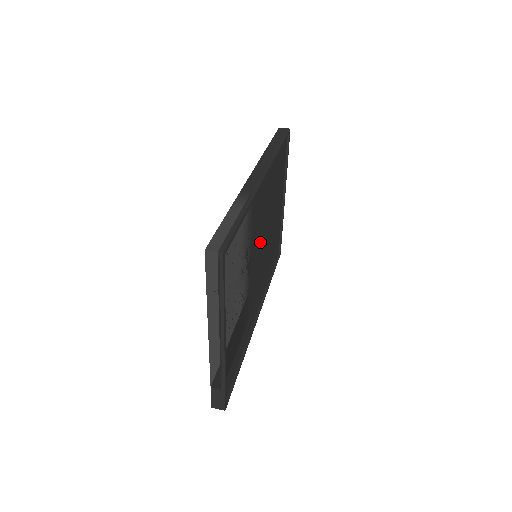
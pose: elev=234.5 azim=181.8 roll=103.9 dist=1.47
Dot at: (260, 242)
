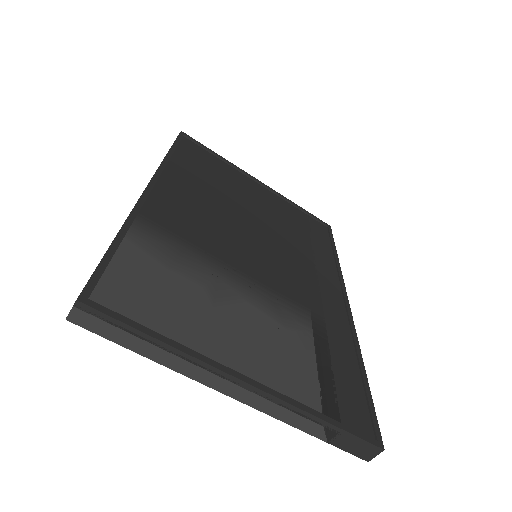
Dot at: (241, 240)
